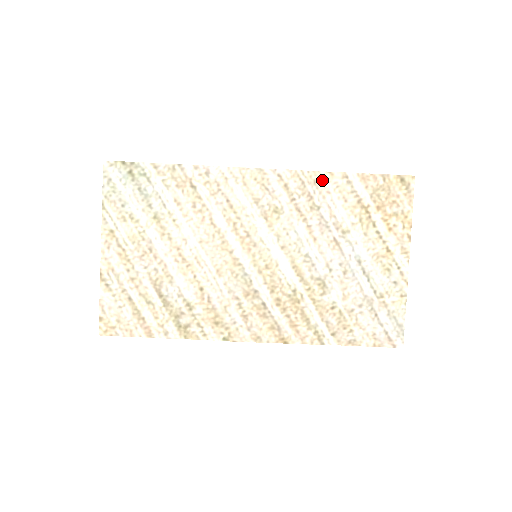
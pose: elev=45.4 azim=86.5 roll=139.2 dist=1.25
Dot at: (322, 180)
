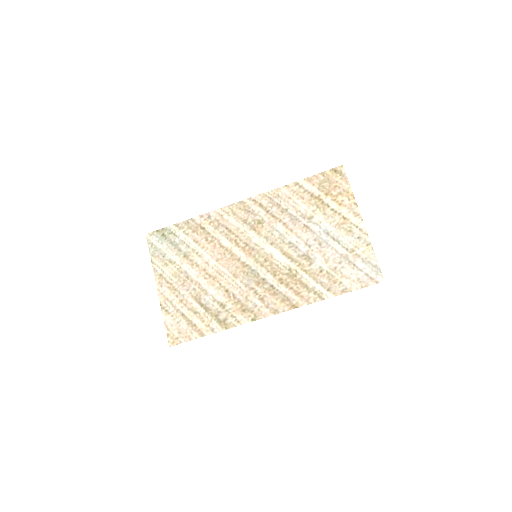
Dot at: (283, 192)
